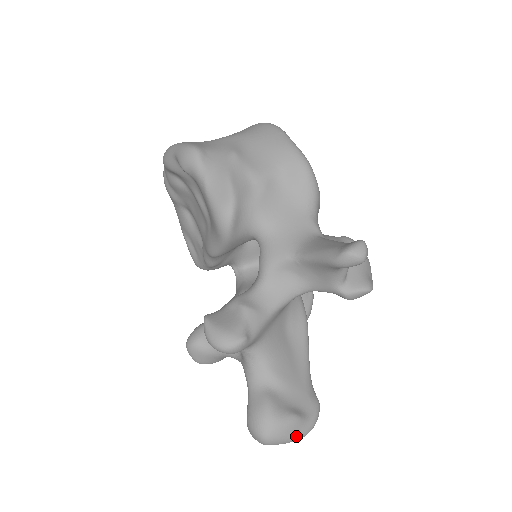
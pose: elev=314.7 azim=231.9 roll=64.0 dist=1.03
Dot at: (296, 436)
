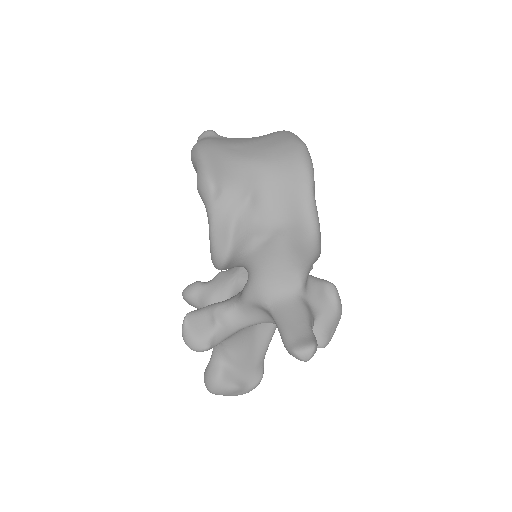
Dot at: (234, 395)
